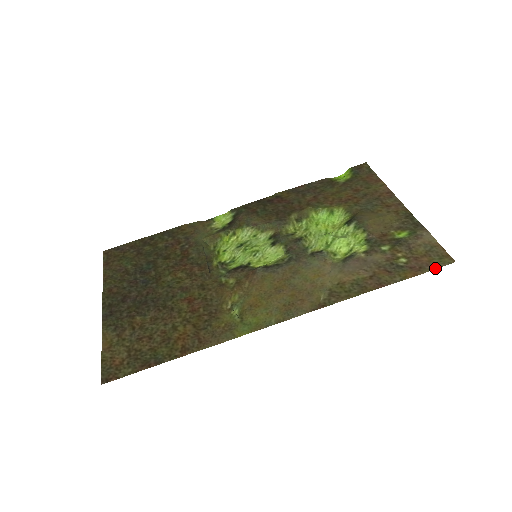
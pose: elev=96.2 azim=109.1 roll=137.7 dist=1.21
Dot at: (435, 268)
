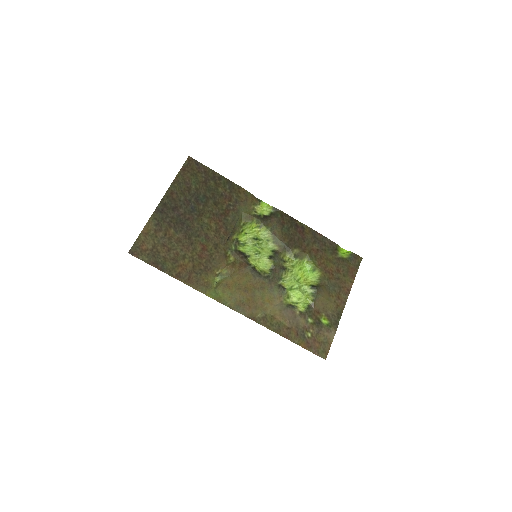
Dot at: (315, 353)
